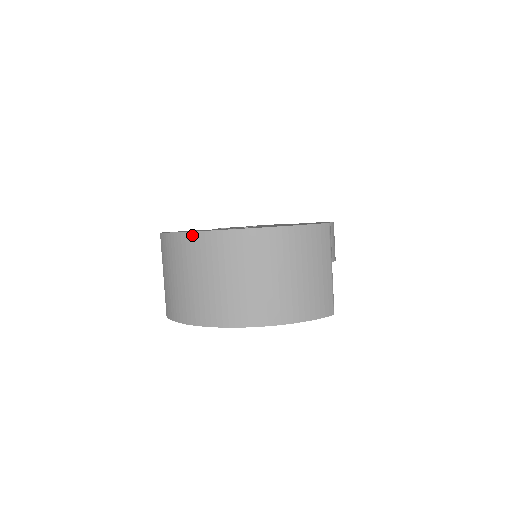
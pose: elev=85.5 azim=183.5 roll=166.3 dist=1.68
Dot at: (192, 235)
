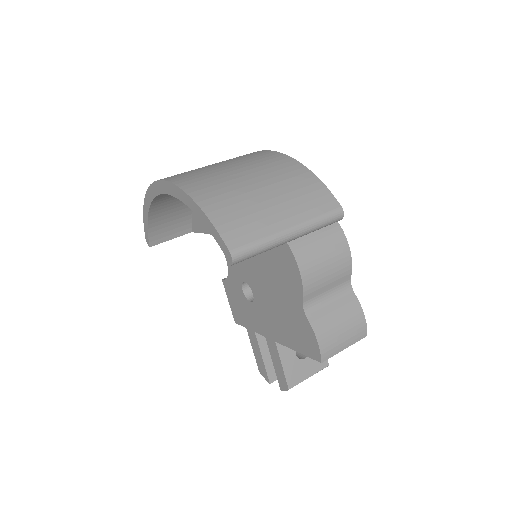
Dot at: occluded
